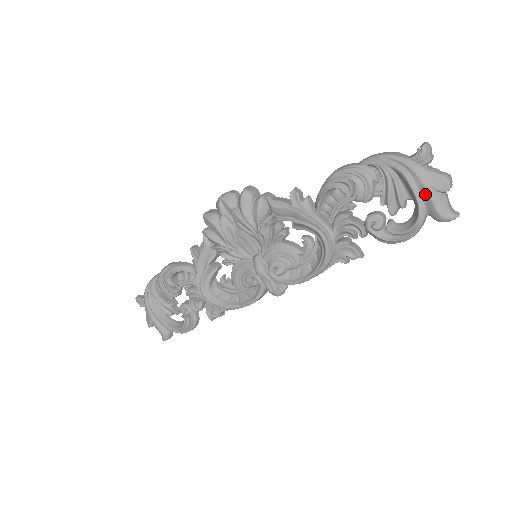
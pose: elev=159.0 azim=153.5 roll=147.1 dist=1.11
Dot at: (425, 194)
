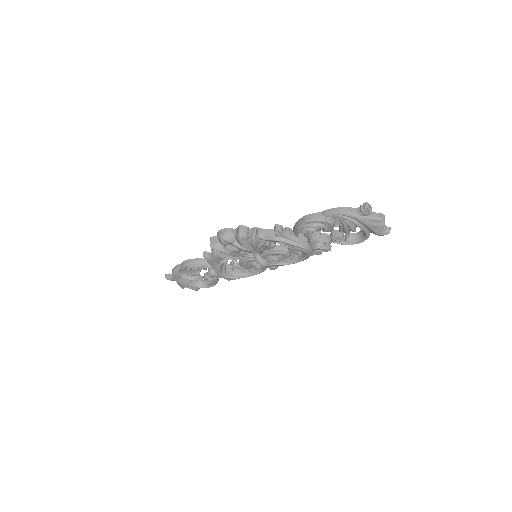
Dot at: (369, 229)
